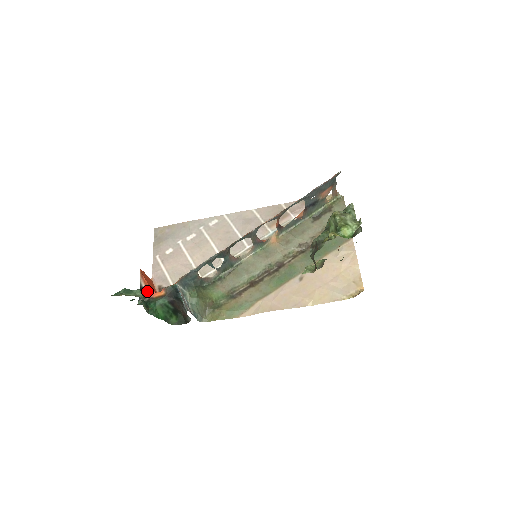
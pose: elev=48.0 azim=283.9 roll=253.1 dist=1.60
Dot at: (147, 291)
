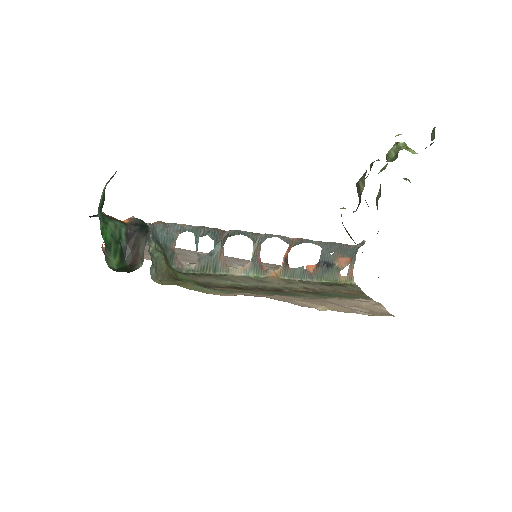
Dot at: (105, 214)
